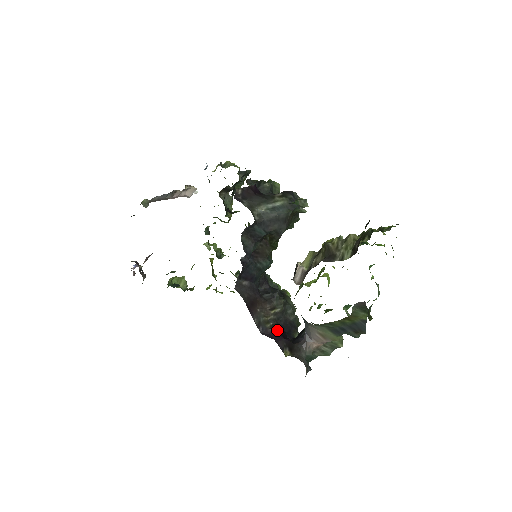
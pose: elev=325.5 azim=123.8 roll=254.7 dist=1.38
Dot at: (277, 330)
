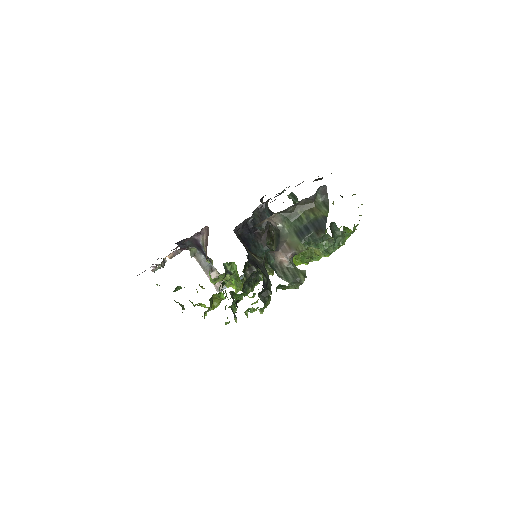
Dot at: occluded
